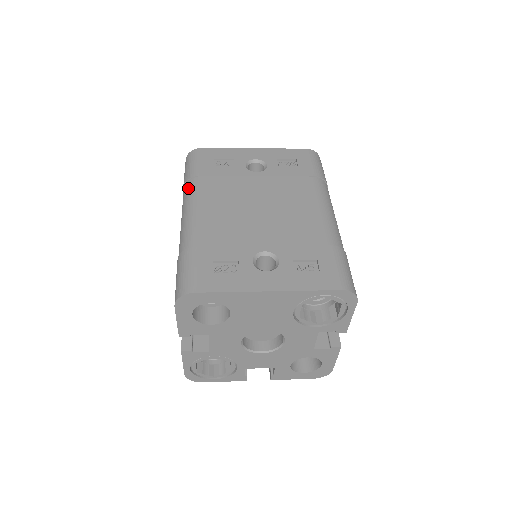
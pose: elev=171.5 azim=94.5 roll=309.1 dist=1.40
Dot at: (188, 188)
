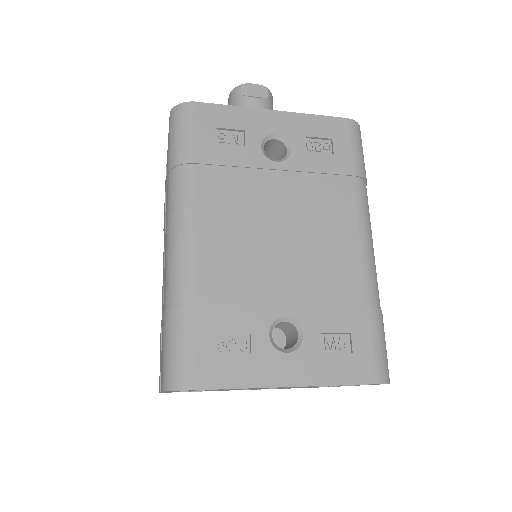
Dot at: (177, 183)
